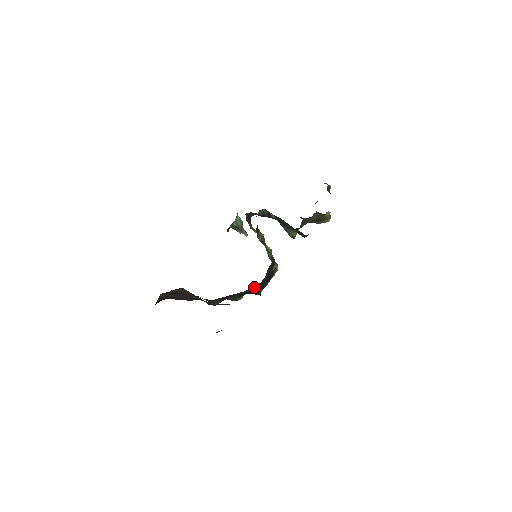
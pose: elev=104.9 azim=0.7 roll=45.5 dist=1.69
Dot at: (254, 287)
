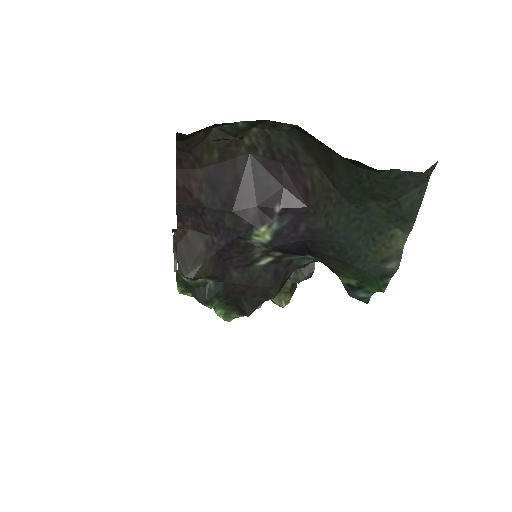
Dot at: (291, 266)
